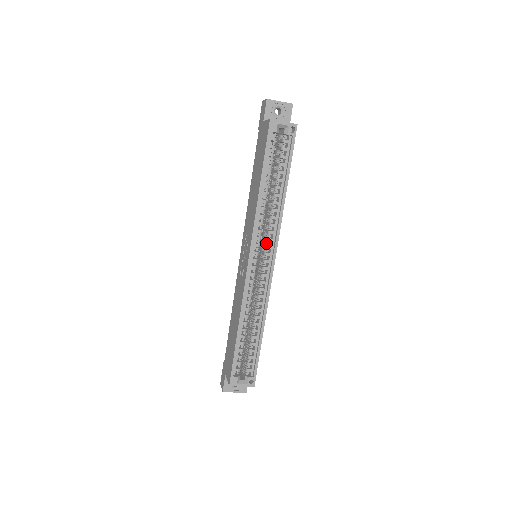
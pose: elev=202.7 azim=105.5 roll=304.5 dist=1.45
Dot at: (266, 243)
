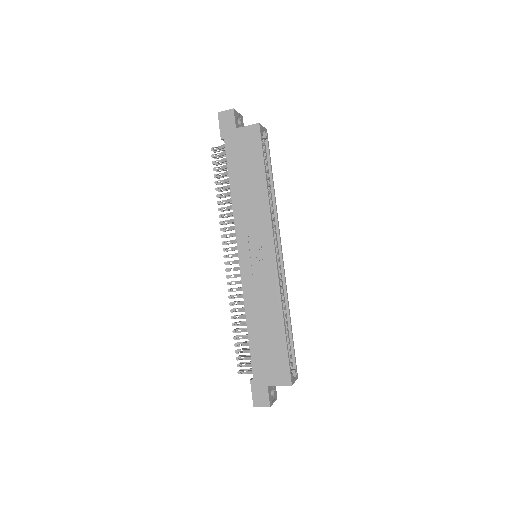
Dot at: occluded
